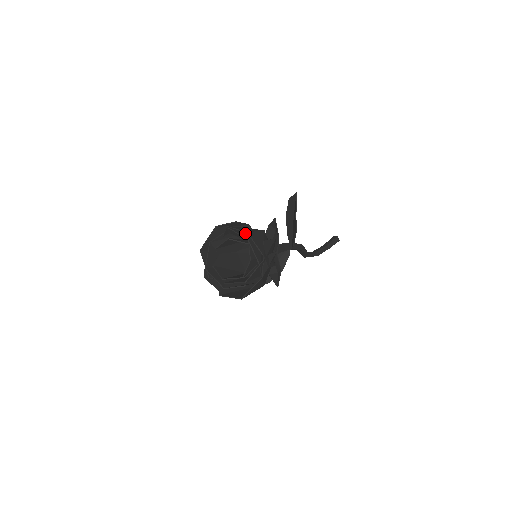
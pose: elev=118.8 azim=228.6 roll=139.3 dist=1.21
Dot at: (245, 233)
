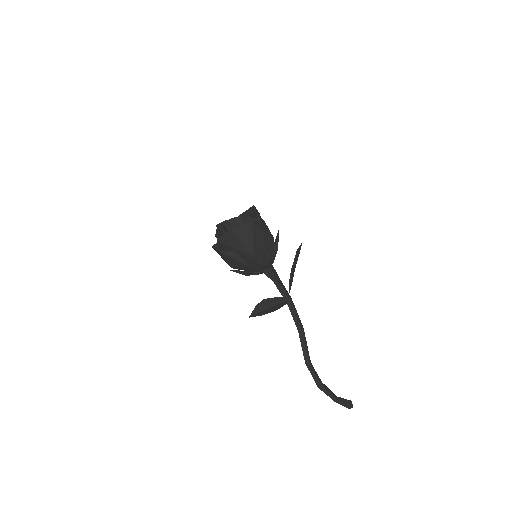
Dot at: occluded
